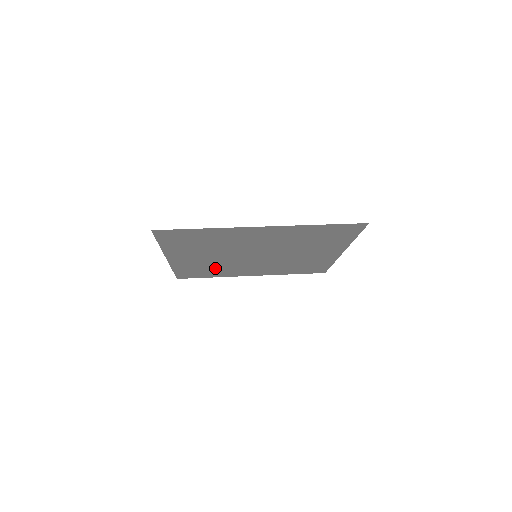
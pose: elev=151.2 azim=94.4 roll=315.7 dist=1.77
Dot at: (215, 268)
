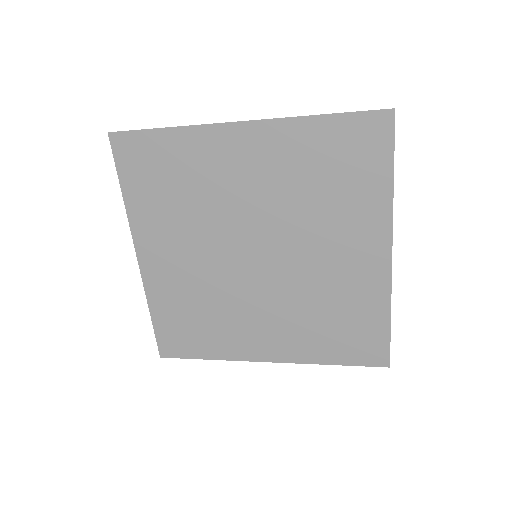
Dot at: (207, 312)
